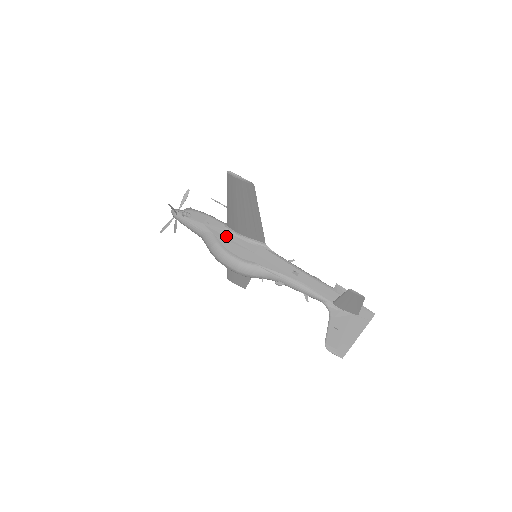
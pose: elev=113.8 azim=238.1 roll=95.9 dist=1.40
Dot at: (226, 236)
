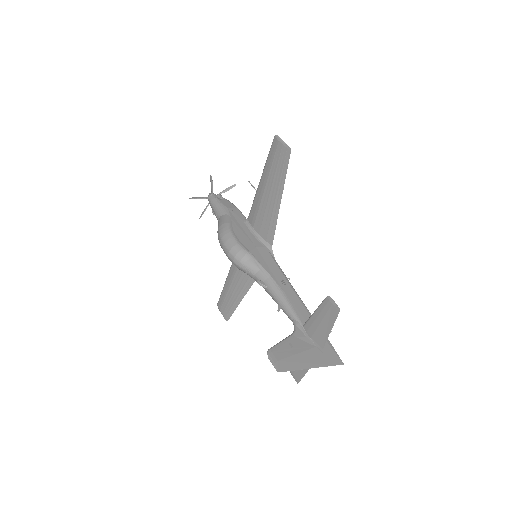
Dot at: (241, 225)
